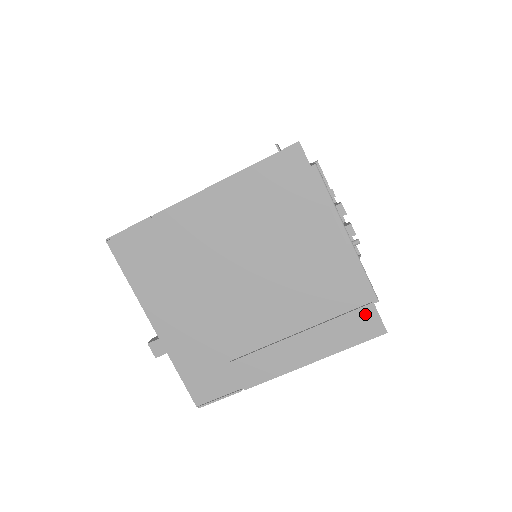
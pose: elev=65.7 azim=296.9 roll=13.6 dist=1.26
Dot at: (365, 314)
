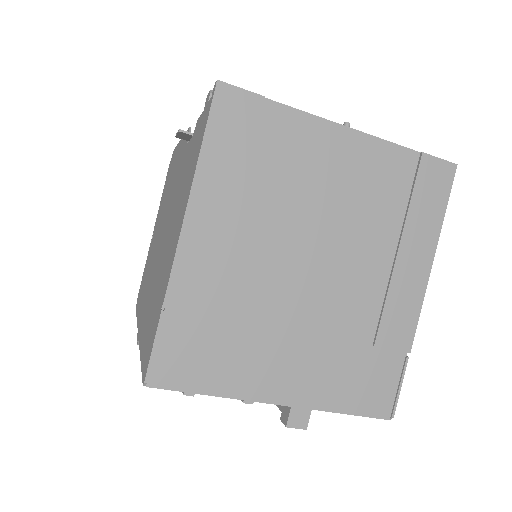
Dot at: (427, 170)
